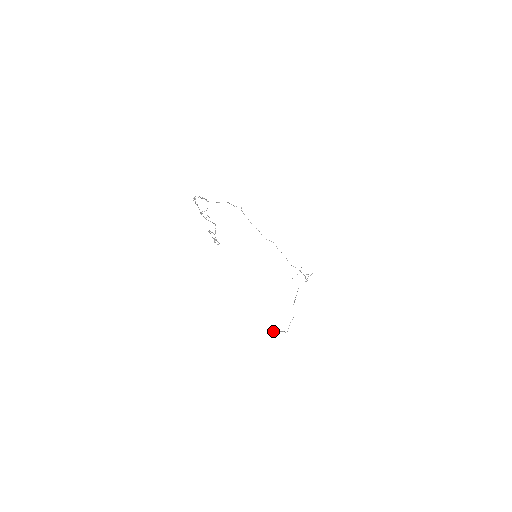
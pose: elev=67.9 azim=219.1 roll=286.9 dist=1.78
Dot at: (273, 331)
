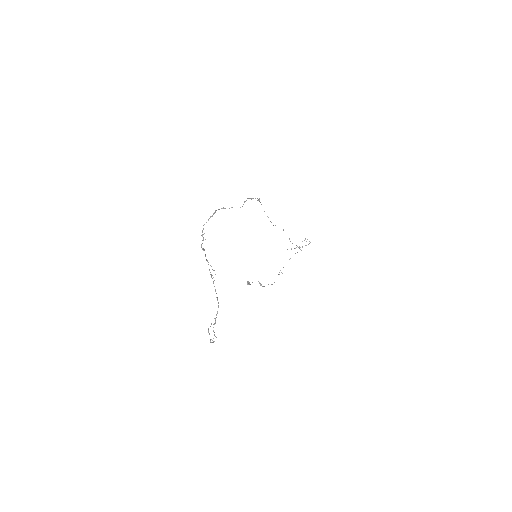
Dot at: (249, 282)
